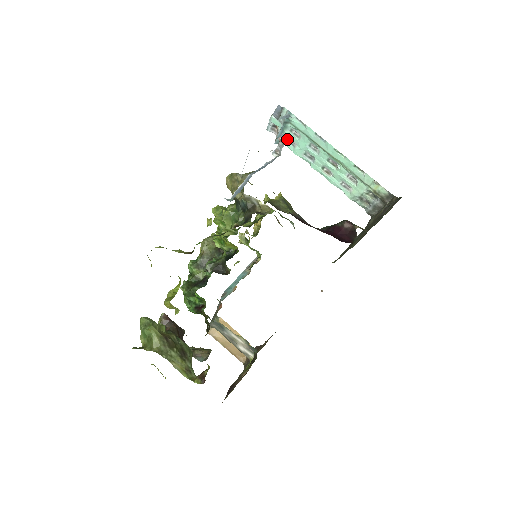
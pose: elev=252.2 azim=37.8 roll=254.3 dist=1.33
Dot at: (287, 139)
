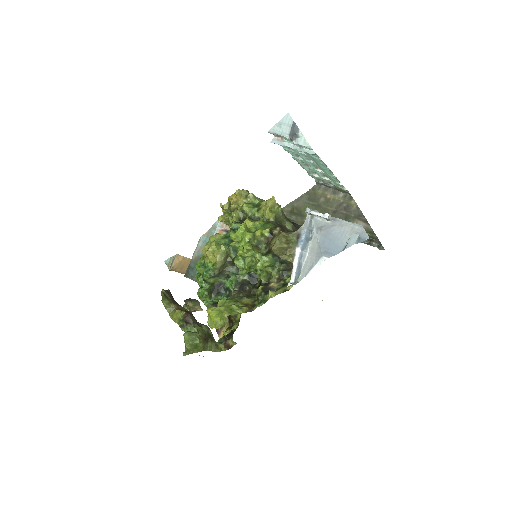
Dot at: (331, 217)
